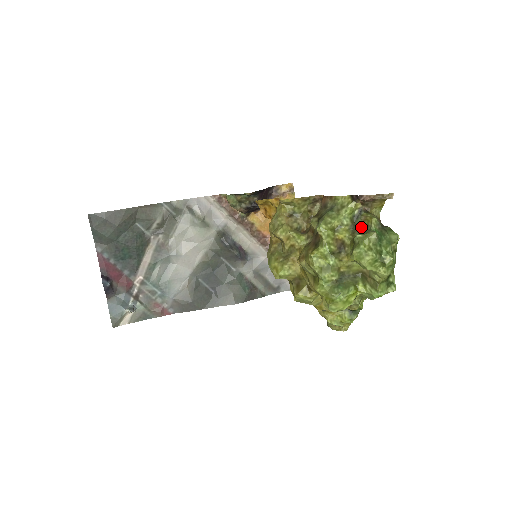
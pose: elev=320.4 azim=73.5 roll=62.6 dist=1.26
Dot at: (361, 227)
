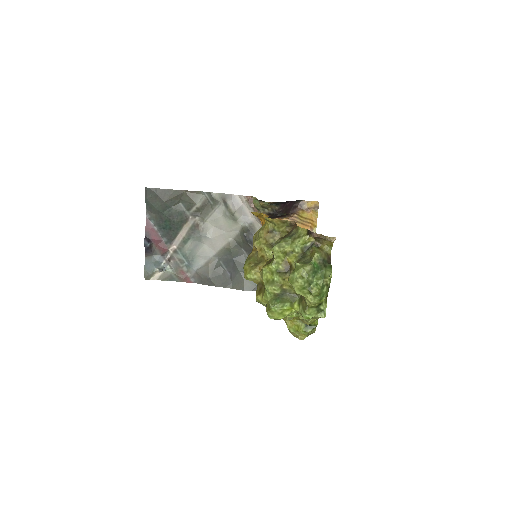
Dot at: (307, 257)
